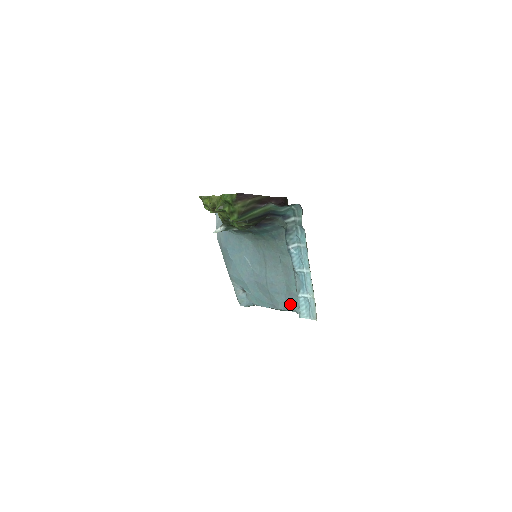
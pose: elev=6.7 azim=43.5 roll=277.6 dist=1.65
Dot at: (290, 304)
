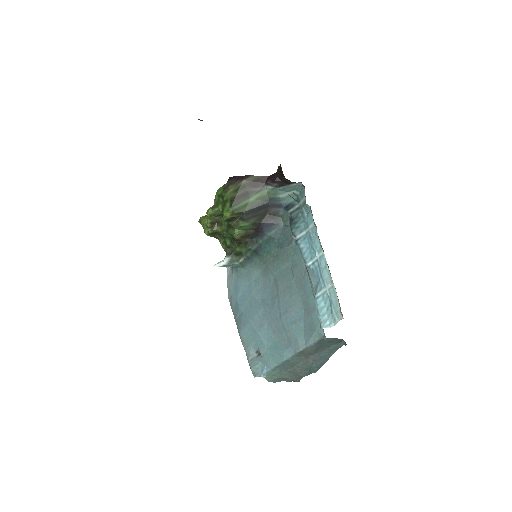
Dot at: (311, 328)
